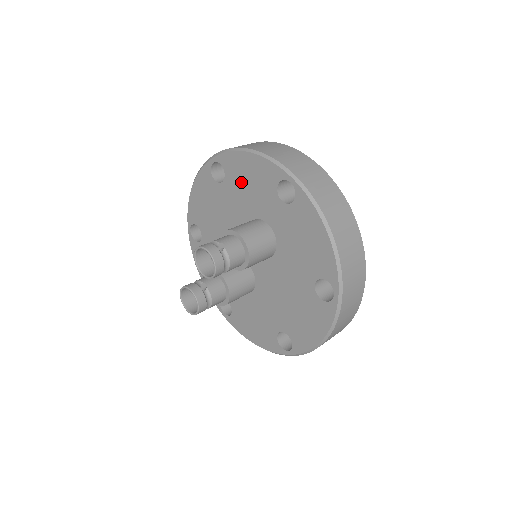
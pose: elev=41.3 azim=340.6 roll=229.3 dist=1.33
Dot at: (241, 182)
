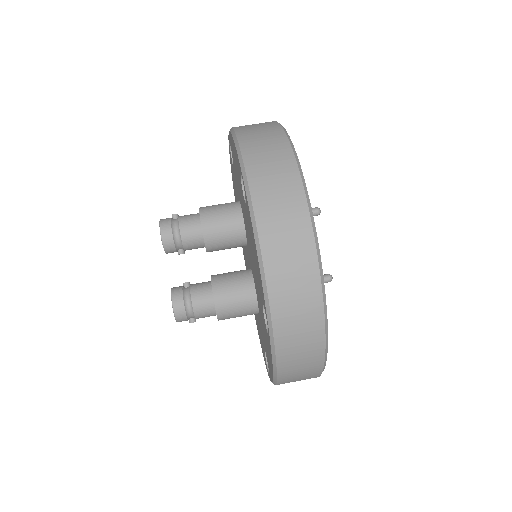
Dot at: (236, 198)
